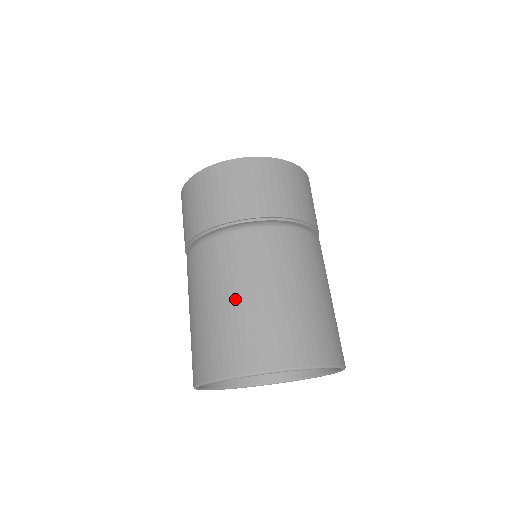
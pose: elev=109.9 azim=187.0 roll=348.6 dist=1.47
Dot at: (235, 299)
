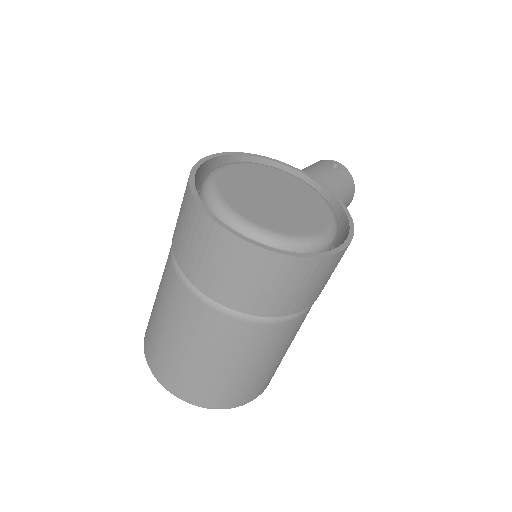
Dot at: (172, 340)
